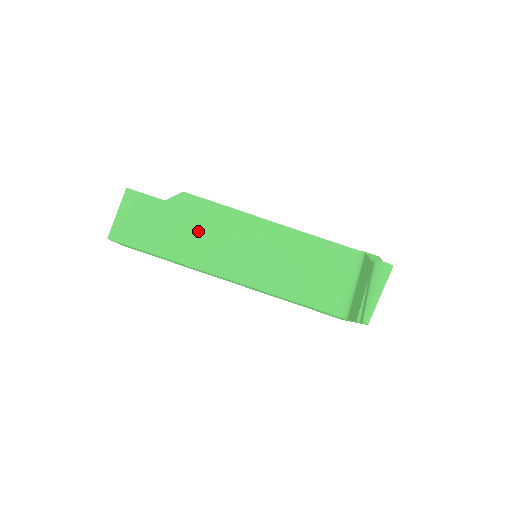
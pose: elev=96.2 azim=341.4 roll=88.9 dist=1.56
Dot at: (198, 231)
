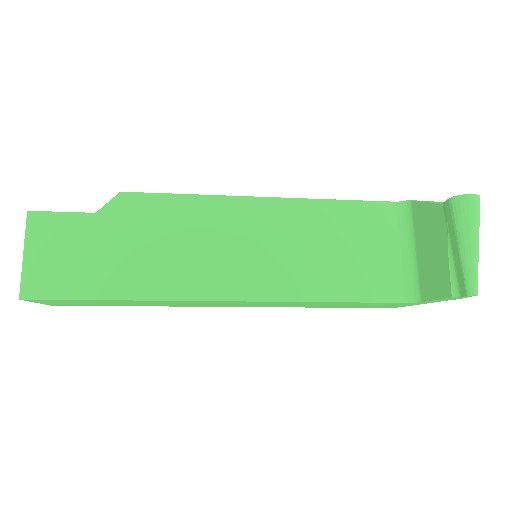
Dot at: (162, 243)
